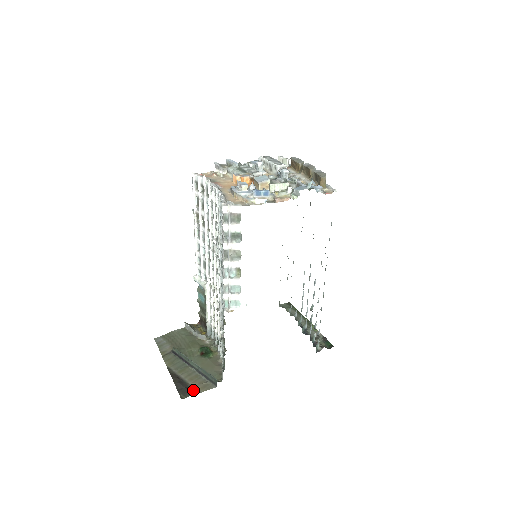
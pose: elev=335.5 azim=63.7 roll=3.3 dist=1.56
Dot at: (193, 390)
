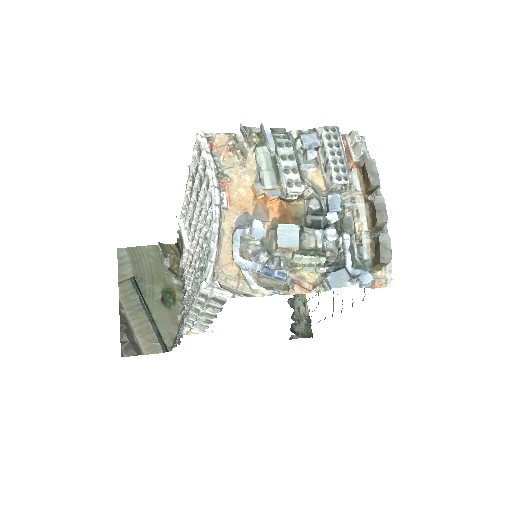
Dot at: (137, 349)
